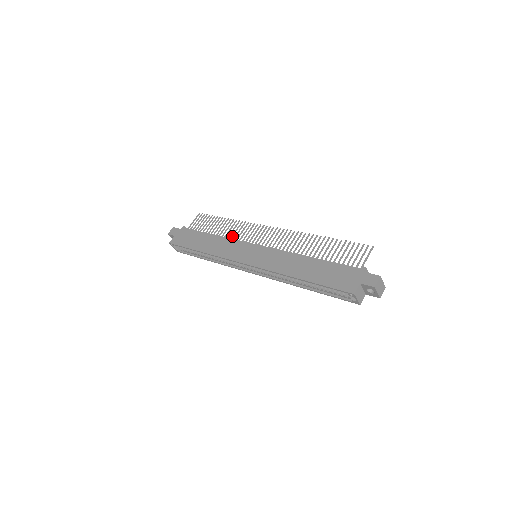
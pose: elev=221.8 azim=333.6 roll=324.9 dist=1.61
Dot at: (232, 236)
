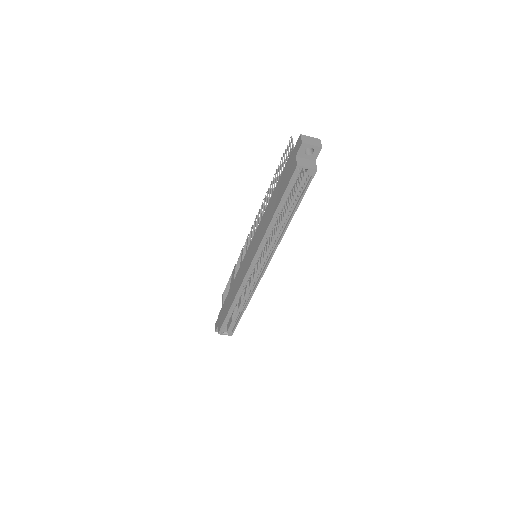
Dot at: occluded
